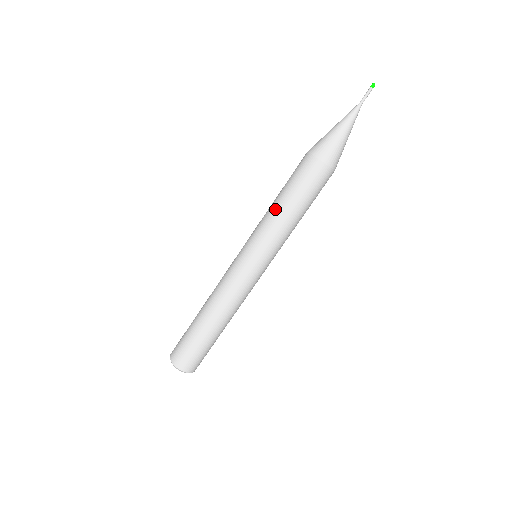
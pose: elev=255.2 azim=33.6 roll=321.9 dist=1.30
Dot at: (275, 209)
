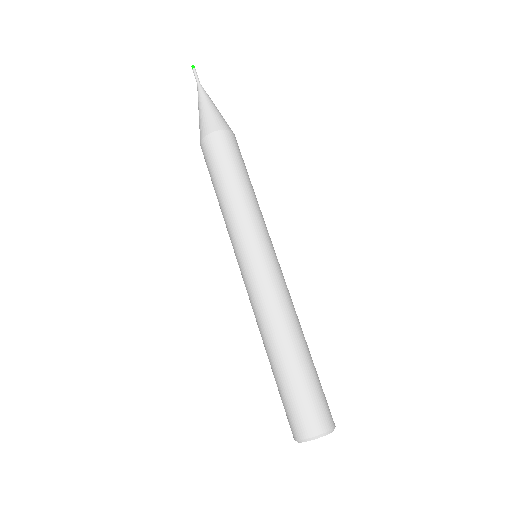
Dot at: (220, 203)
